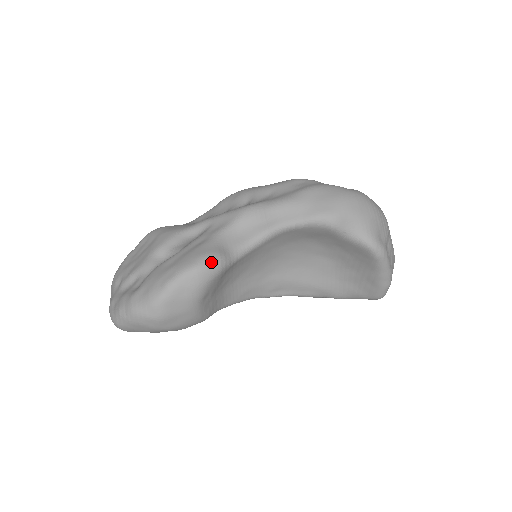
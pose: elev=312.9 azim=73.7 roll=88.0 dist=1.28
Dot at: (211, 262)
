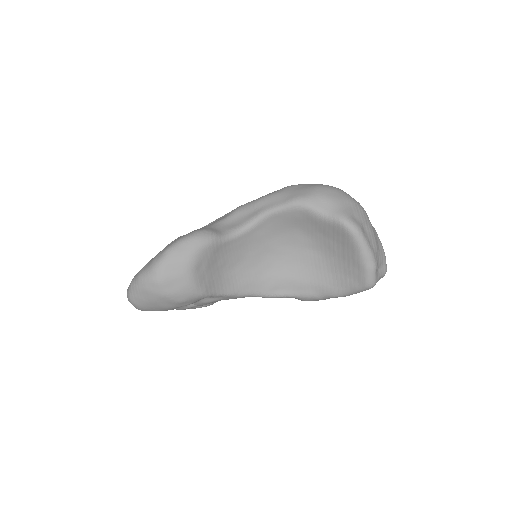
Dot at: (202, 234)
